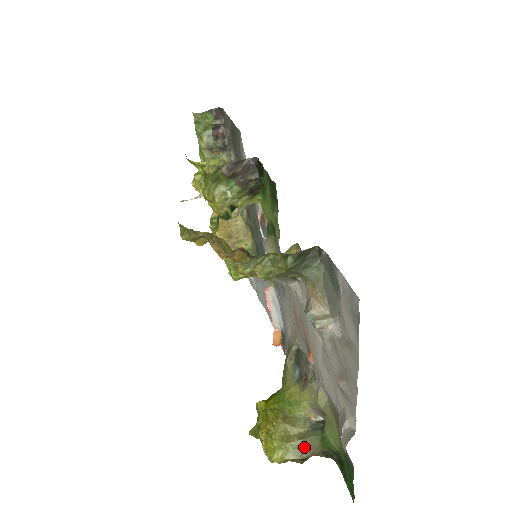
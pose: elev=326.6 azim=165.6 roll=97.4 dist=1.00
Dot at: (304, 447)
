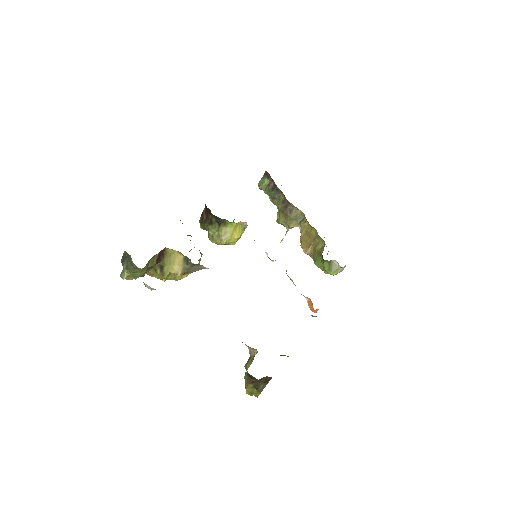
Dot at: occluded
